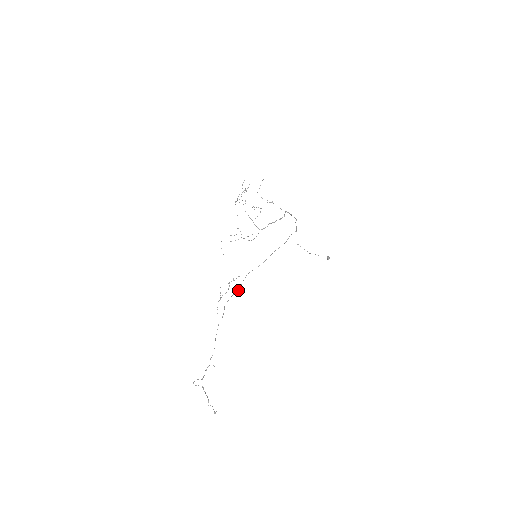
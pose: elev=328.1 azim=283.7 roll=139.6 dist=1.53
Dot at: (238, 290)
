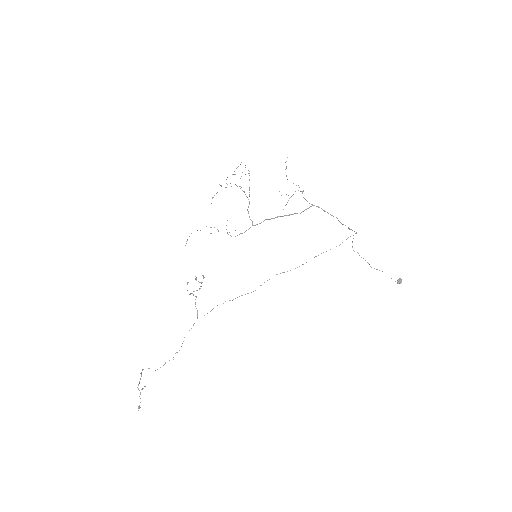
Dot at: (255, 290)
